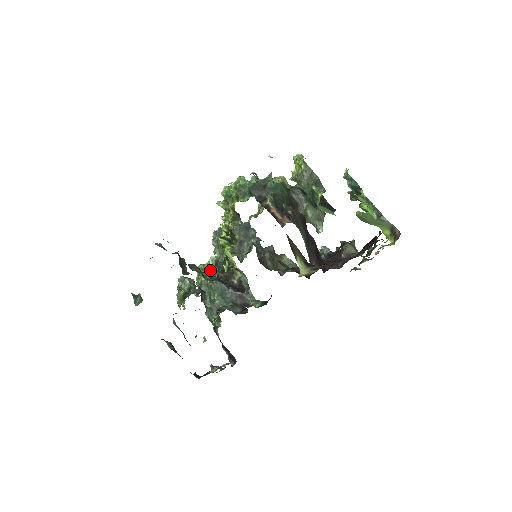
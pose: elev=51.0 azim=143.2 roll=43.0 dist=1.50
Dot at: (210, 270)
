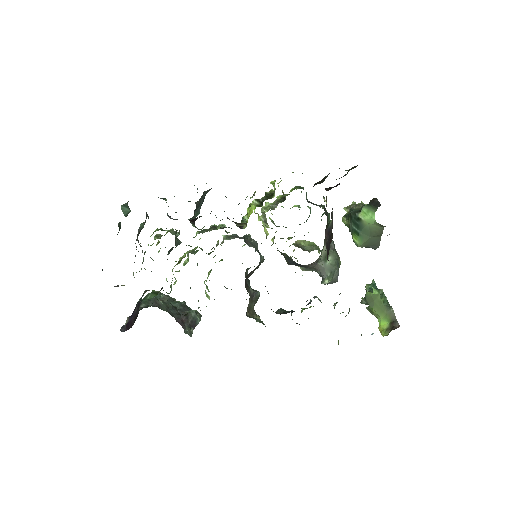
Dot at: (214, 226)
